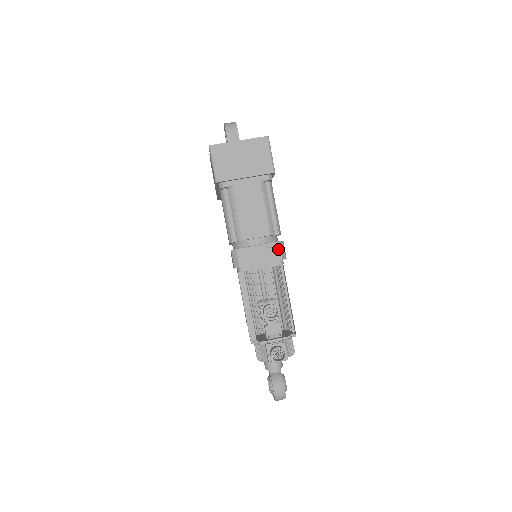
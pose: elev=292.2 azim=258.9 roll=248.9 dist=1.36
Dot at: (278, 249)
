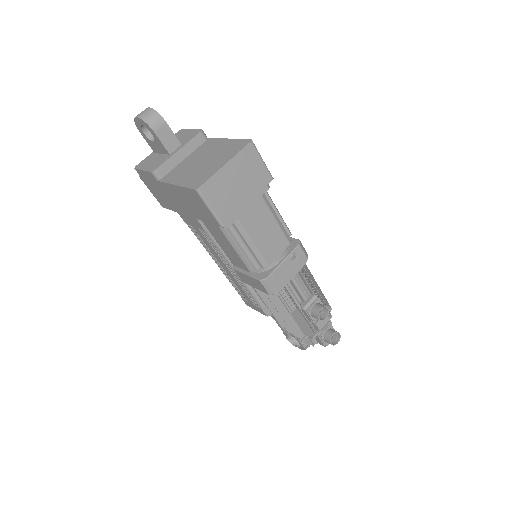
Dot at: (301, 252)
